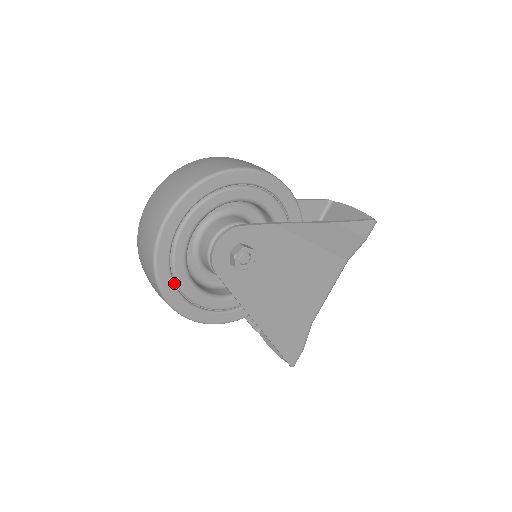
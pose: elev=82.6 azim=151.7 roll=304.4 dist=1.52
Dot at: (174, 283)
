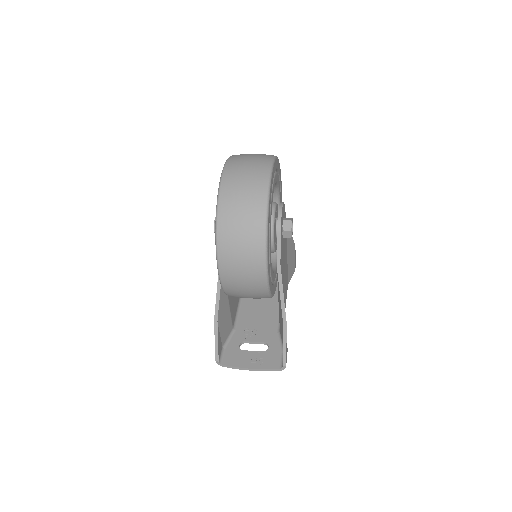
Dot at: occluded
